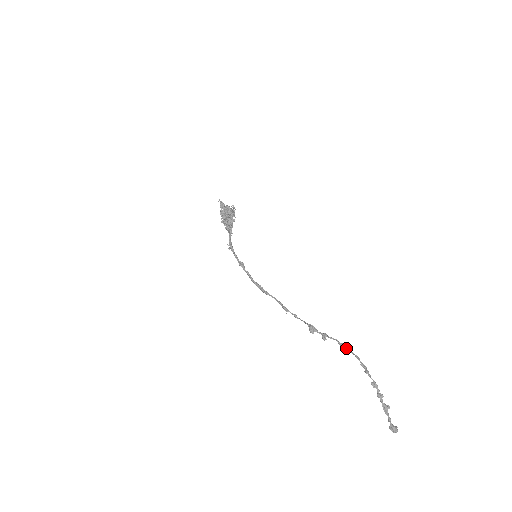
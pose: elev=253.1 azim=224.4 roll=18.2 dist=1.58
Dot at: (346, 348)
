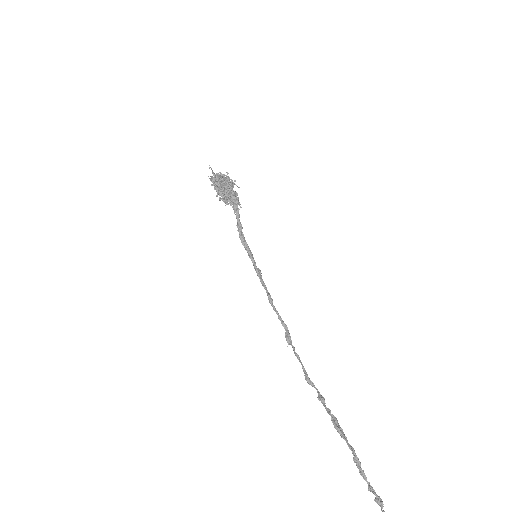
Dot at: (337, 431)
